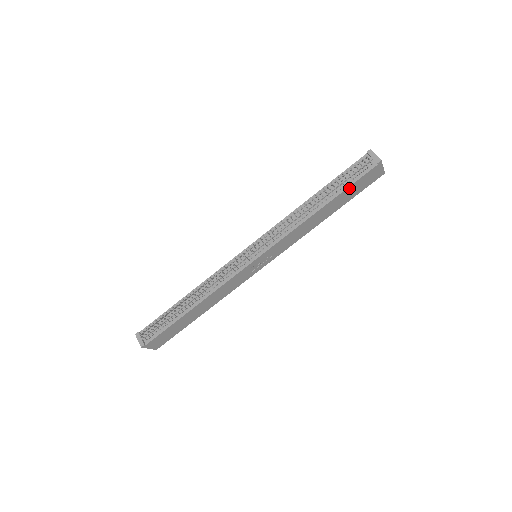
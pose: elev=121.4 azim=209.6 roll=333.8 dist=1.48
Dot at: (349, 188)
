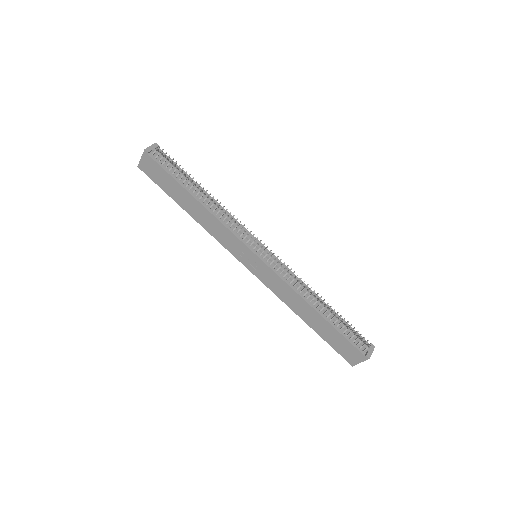
Dot at: (339, 334)
